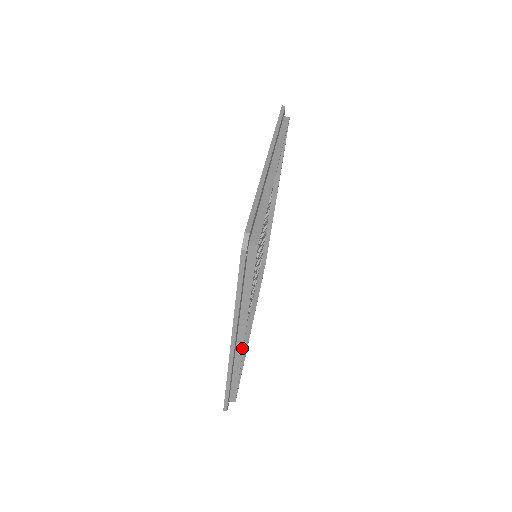
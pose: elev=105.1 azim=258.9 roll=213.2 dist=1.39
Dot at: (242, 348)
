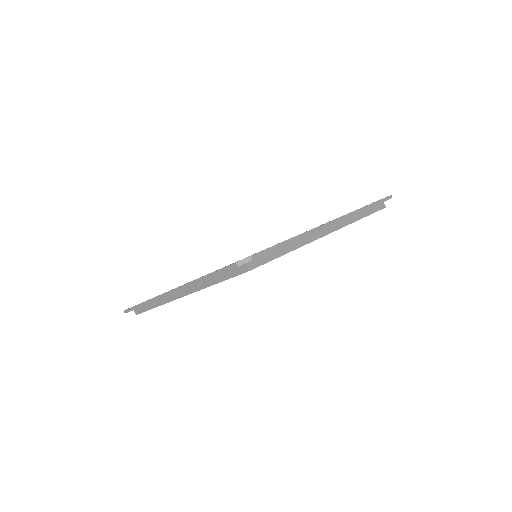
Dot at: (174, 299)
